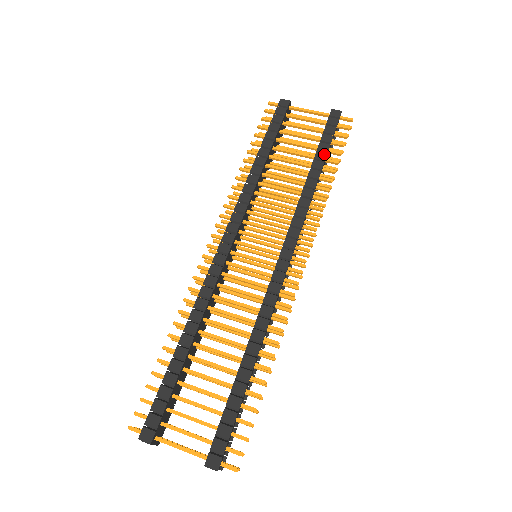
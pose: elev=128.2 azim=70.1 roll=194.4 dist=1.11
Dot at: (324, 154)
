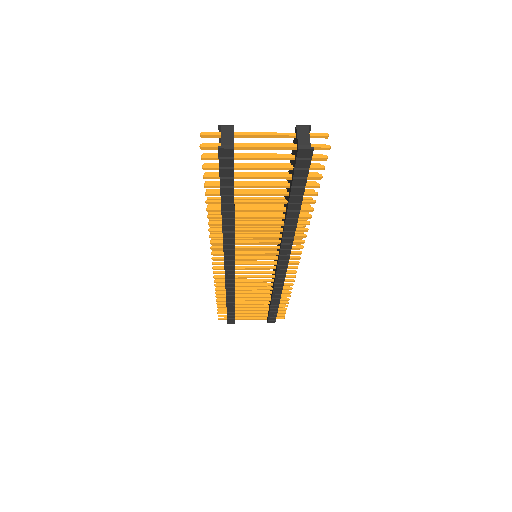
Dot at: occluded
